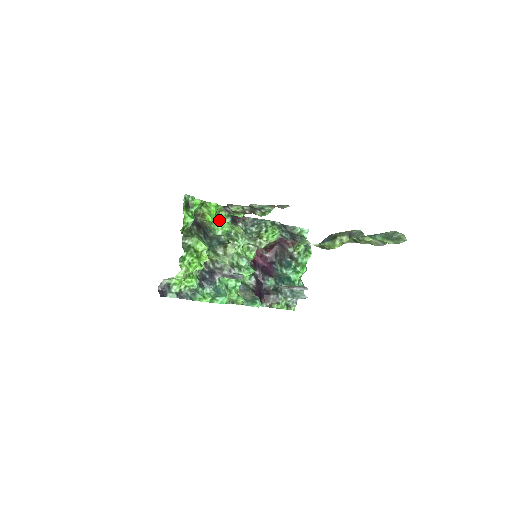
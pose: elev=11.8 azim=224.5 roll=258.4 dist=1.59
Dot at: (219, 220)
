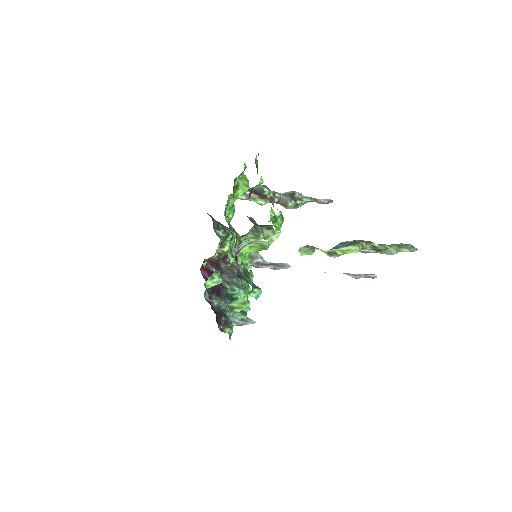
Dot at: (230, 203)
